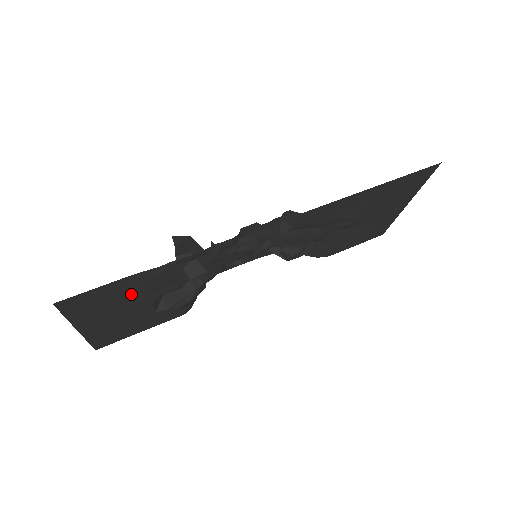
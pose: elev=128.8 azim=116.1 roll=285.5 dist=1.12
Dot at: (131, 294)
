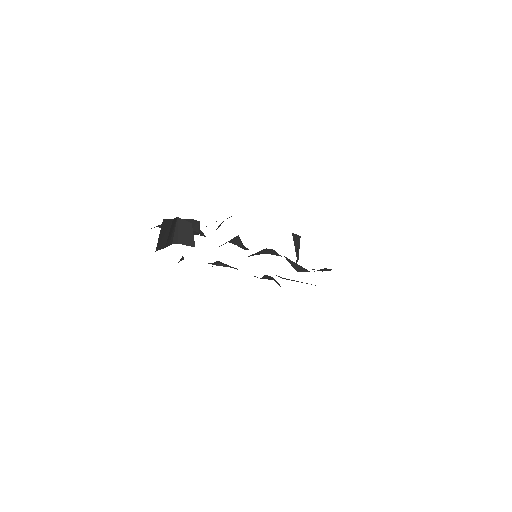
Dot at: occluded
